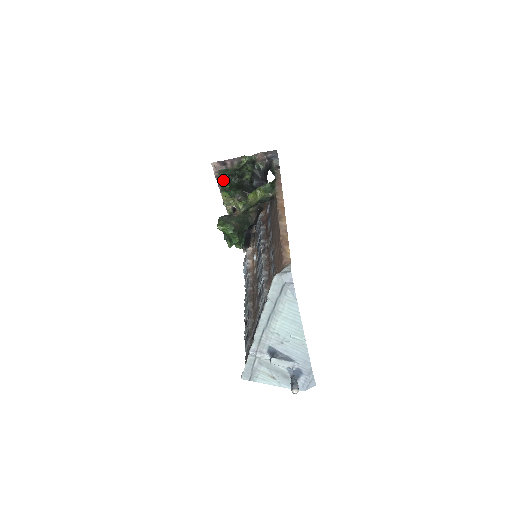
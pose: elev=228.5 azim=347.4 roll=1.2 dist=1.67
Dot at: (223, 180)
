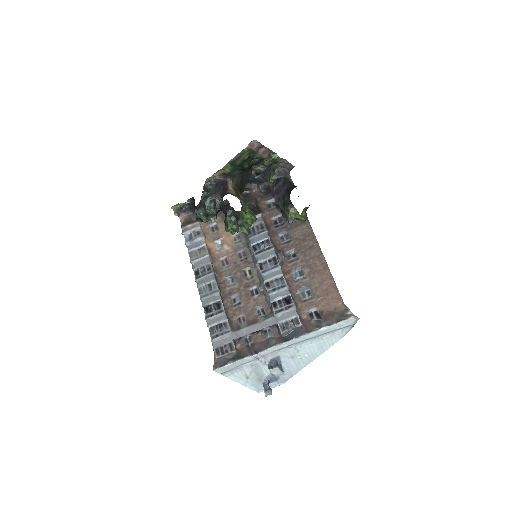
Dot at: (243, 157)
